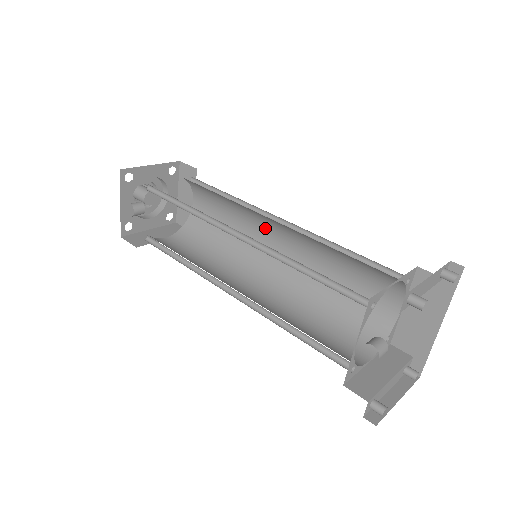
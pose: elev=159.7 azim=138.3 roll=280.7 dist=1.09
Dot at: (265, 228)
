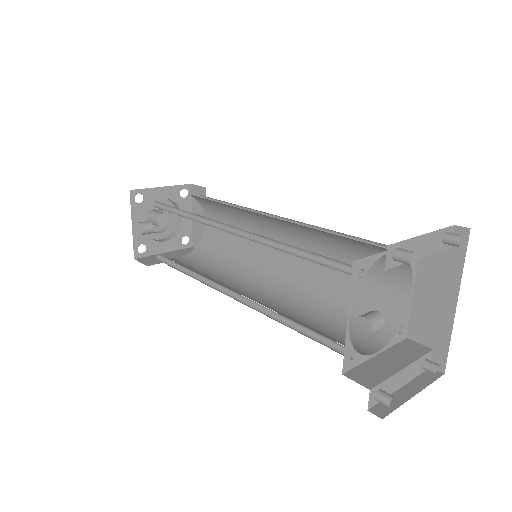
Dot at: (269, 232)
